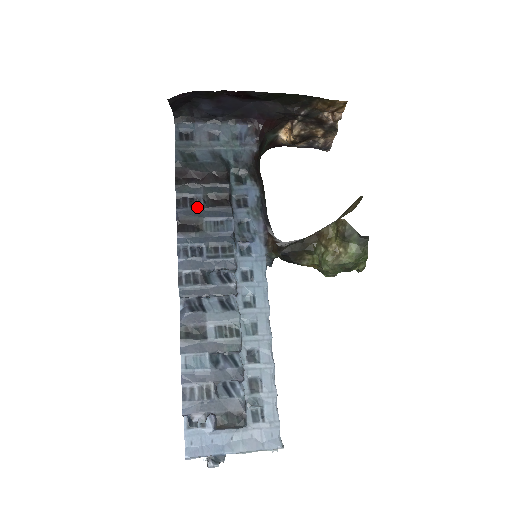
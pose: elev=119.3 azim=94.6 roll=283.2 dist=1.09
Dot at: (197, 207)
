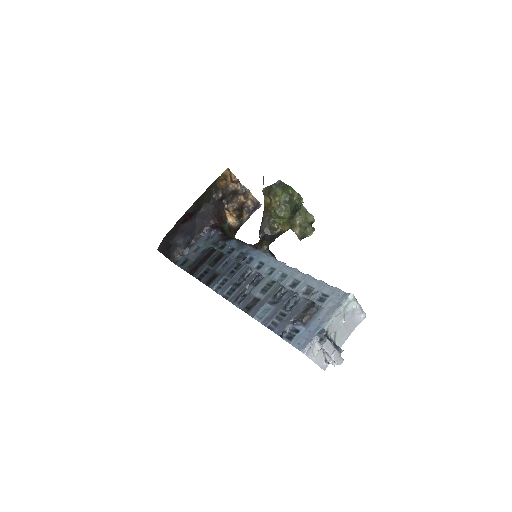
Dot at: (209, 271)
